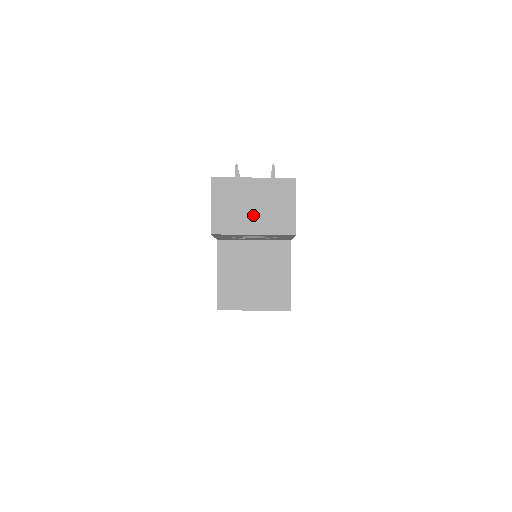
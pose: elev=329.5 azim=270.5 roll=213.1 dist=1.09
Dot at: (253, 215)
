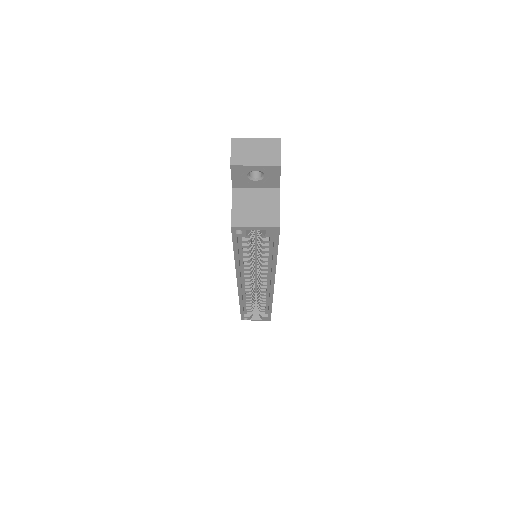
Dot at: (256, 156)
